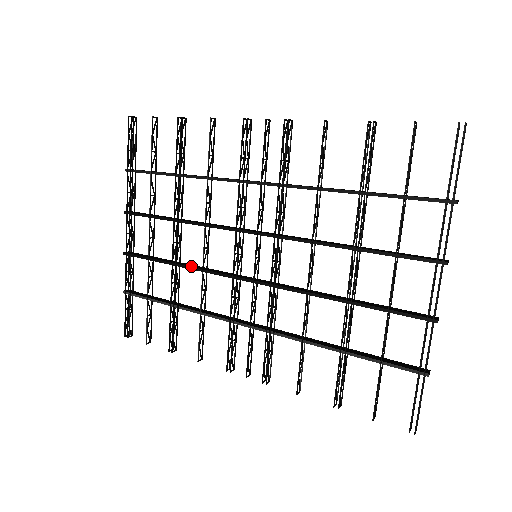
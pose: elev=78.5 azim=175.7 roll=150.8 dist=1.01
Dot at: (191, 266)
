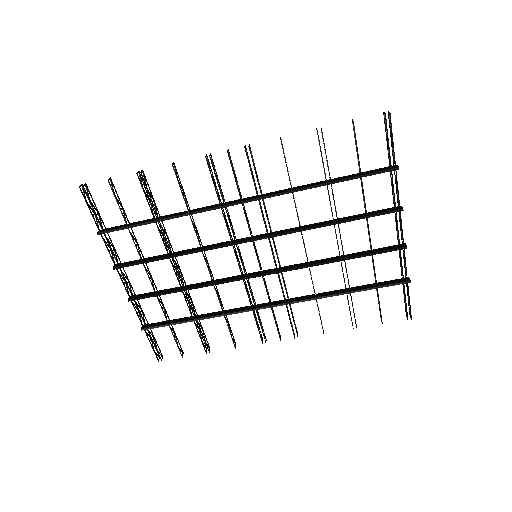
Dot at: (200, 285)
